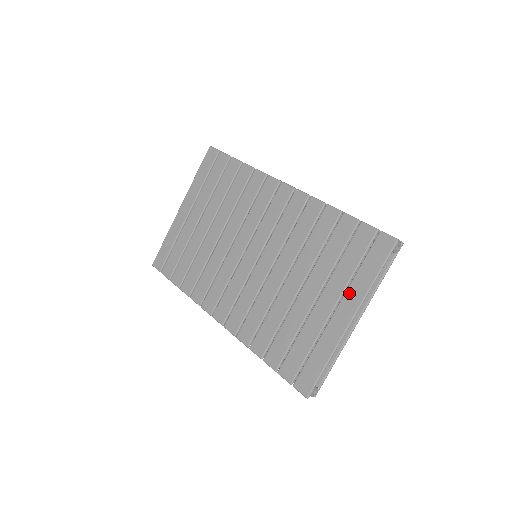
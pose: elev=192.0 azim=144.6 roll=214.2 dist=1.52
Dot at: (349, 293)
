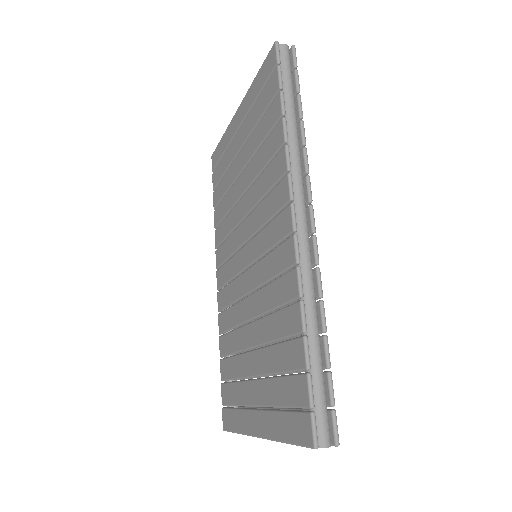
Dot at: (267, 416)
